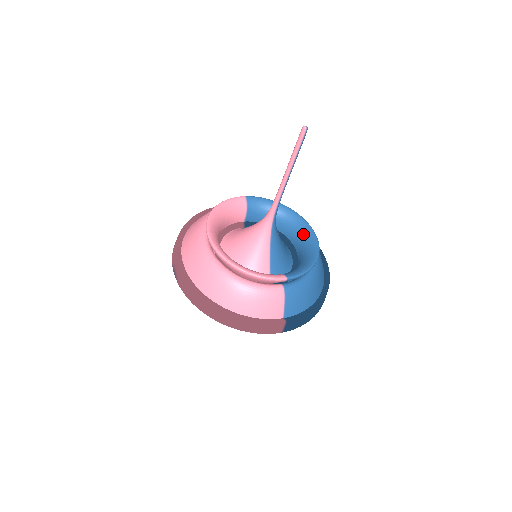
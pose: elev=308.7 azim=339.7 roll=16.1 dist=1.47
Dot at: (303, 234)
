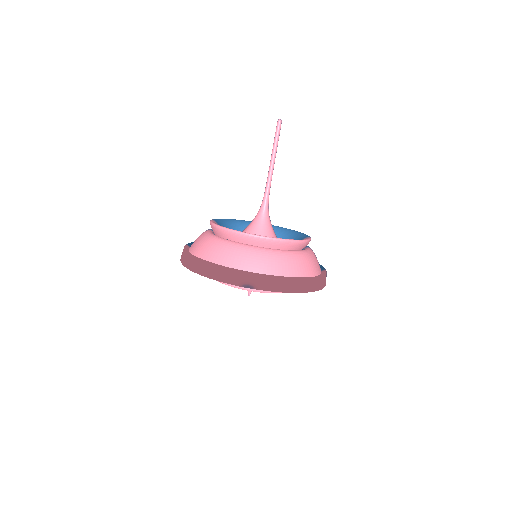
Dot at: occluded
